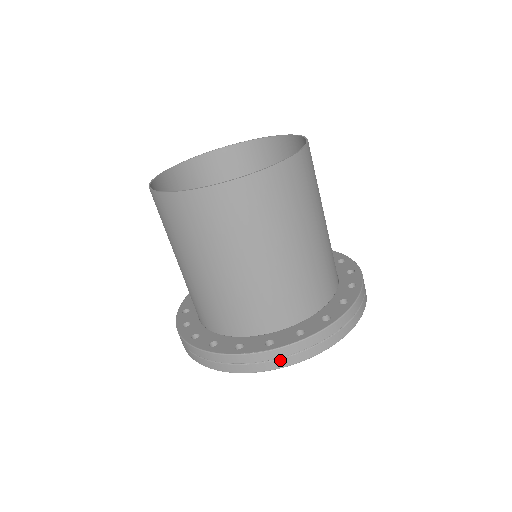
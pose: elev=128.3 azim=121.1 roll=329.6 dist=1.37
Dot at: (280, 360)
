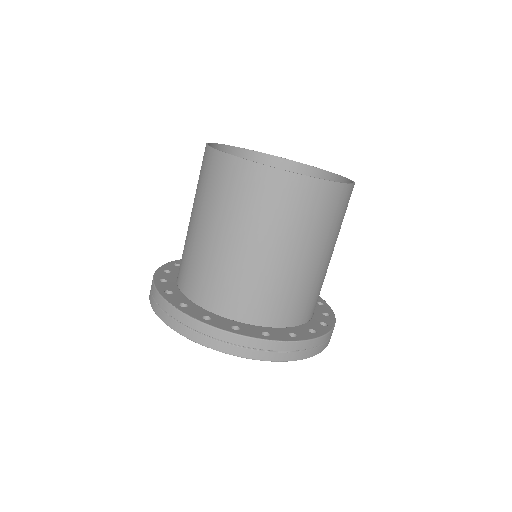
Dot at: (176, 322)
